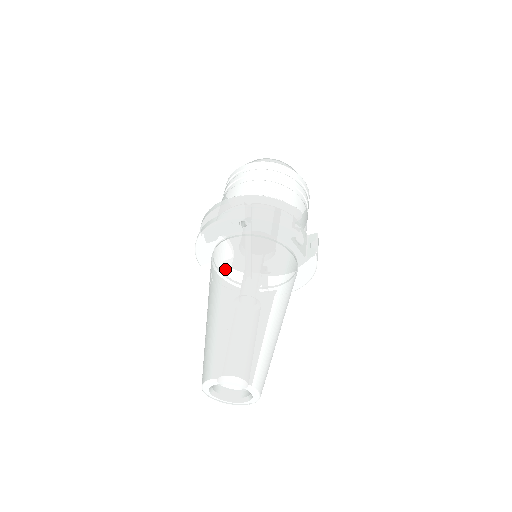
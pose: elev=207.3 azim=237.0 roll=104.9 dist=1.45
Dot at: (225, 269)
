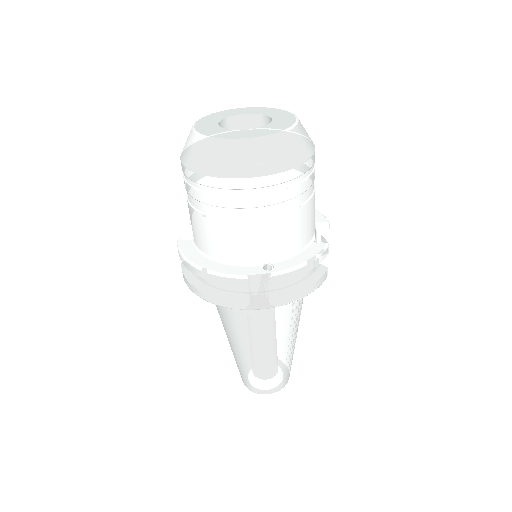
Dot at: (251, 329)
